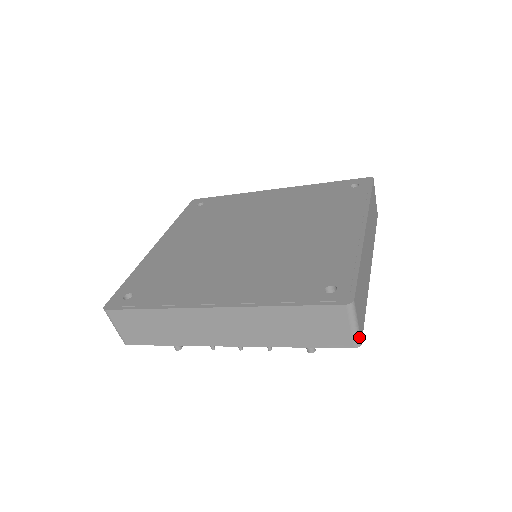
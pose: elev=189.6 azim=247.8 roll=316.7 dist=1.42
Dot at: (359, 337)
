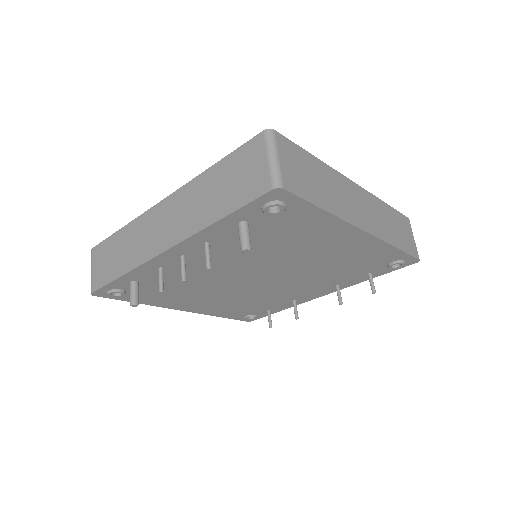
Dot at: (279, 176)
